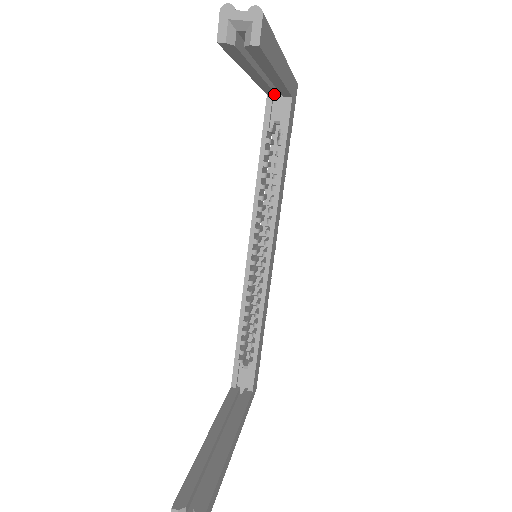
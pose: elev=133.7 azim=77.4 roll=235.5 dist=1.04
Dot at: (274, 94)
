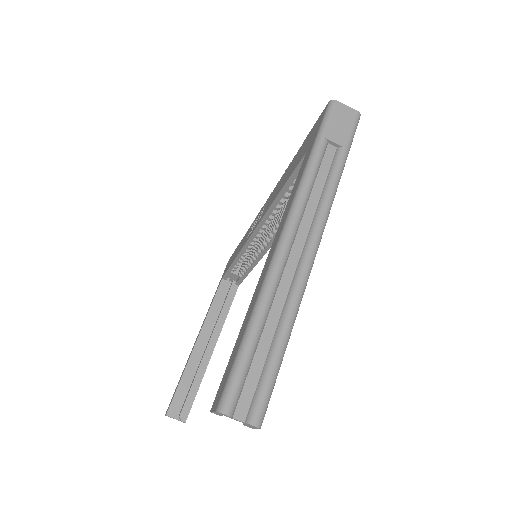
Dot at: occluded
